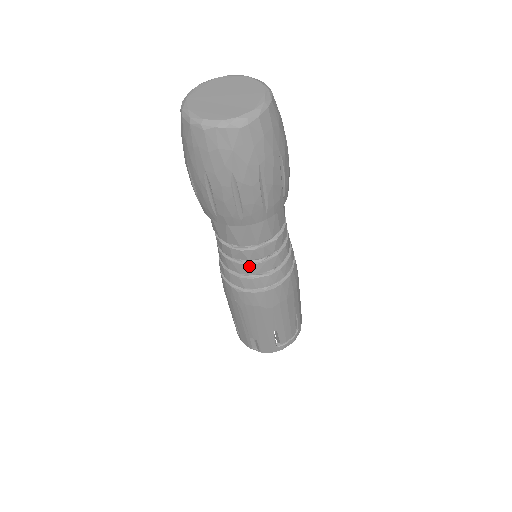
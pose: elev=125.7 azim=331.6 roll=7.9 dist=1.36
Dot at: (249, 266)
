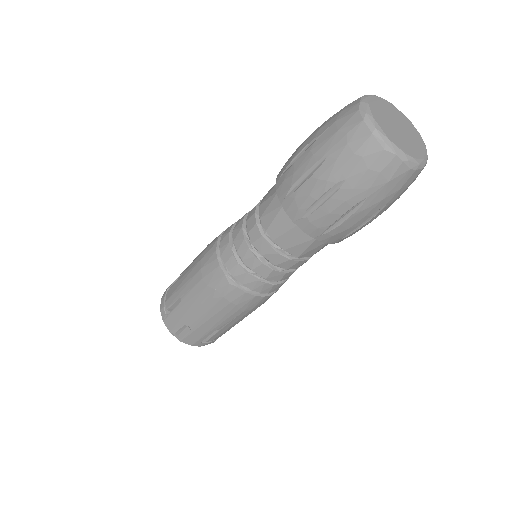
Dot at: (269, 269)
